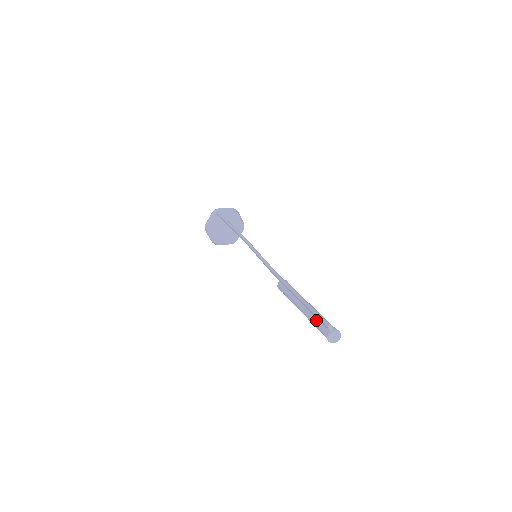
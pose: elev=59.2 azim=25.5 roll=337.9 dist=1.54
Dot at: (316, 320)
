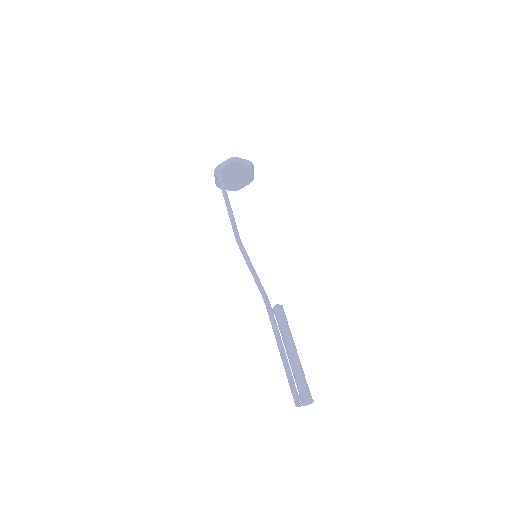
Dot at: (295, 381)
